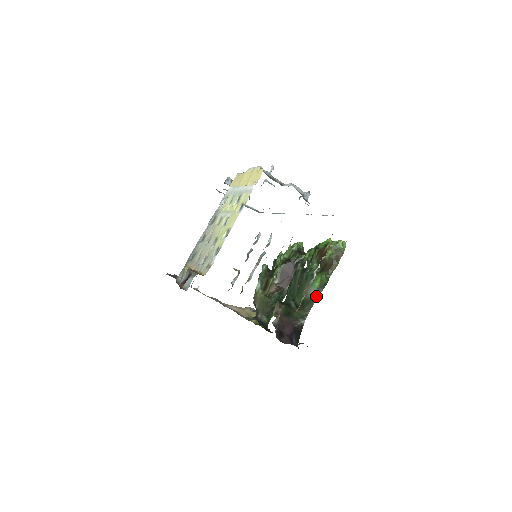
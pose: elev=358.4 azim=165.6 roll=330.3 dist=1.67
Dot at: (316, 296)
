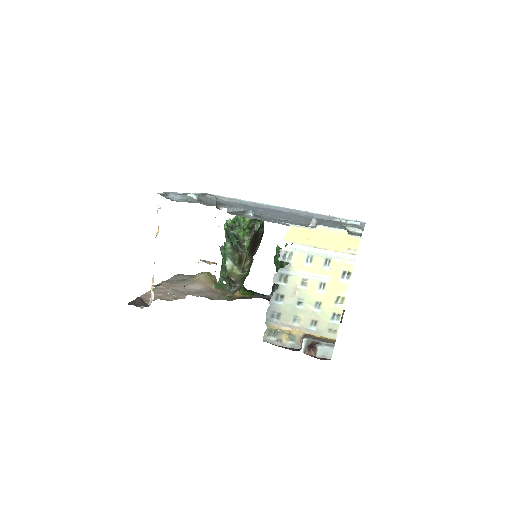
Dot at: occluded
